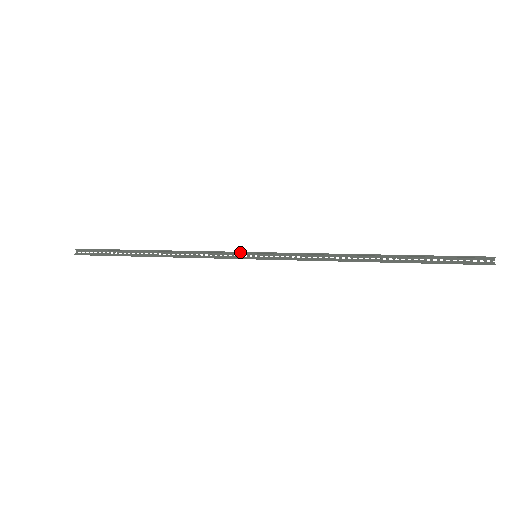
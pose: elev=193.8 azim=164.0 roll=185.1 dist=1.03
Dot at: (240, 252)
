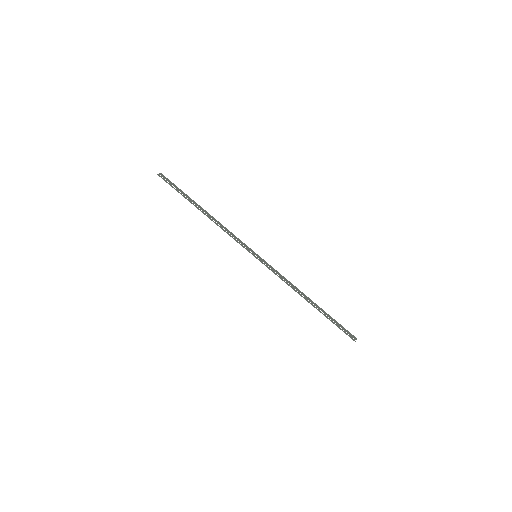
Dot at: (250, 248)
